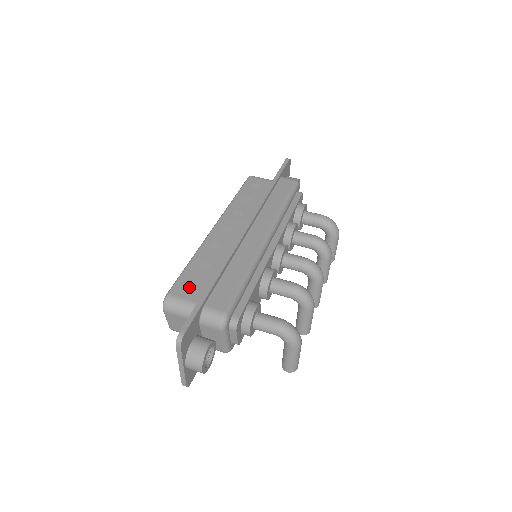
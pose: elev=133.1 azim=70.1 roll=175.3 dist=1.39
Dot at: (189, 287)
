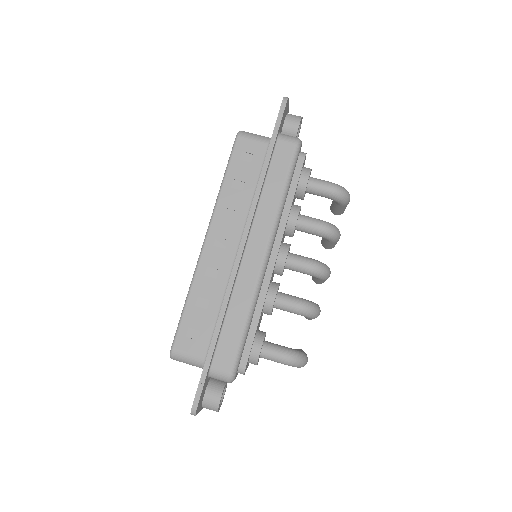
Dot at: (192, 337)
